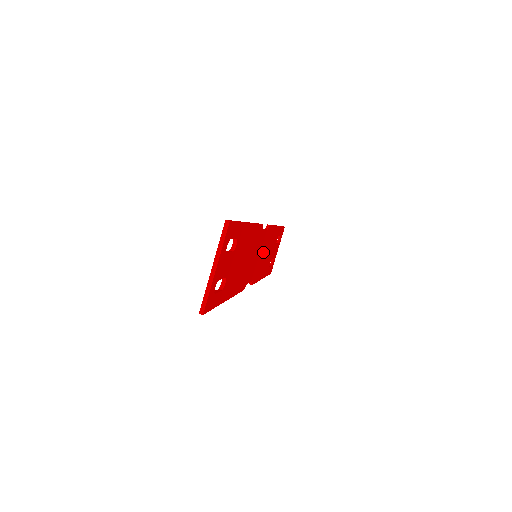
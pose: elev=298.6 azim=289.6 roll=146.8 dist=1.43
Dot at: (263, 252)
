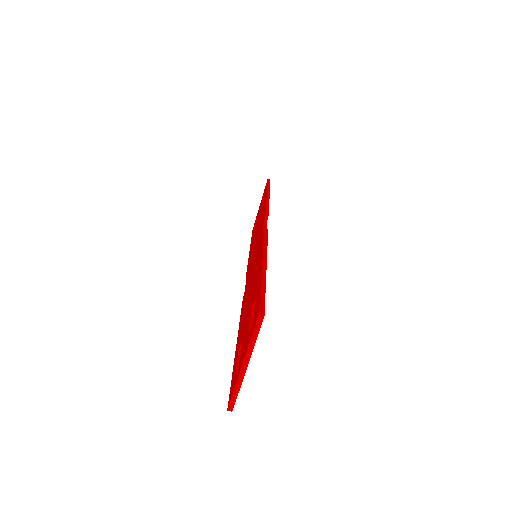
Dot at: occluded
